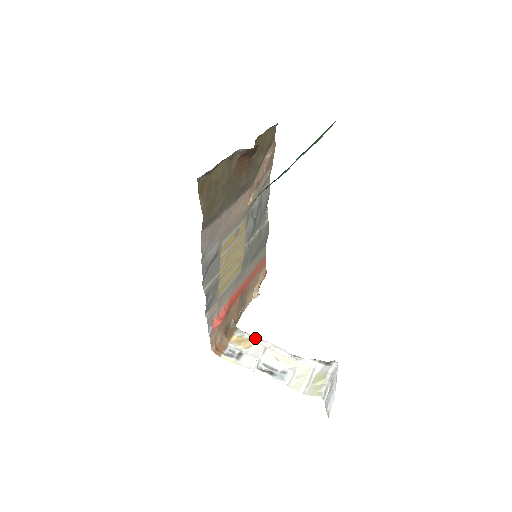
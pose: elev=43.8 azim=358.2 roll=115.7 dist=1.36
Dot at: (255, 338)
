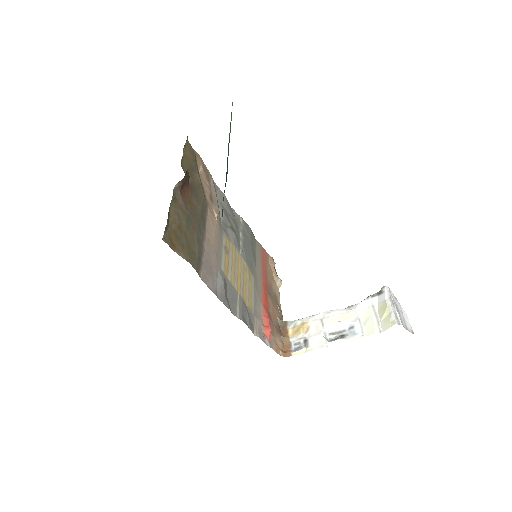
Dot at: (307, 319)
